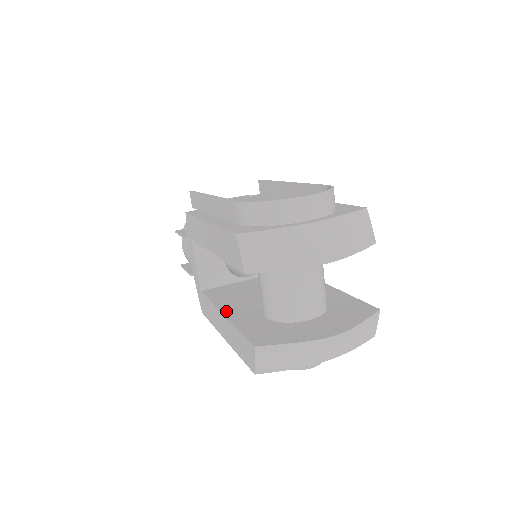
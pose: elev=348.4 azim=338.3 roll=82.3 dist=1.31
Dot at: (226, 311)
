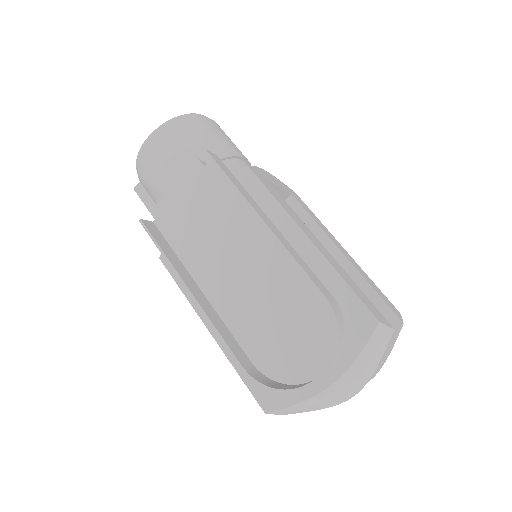
Dot at: occluded
